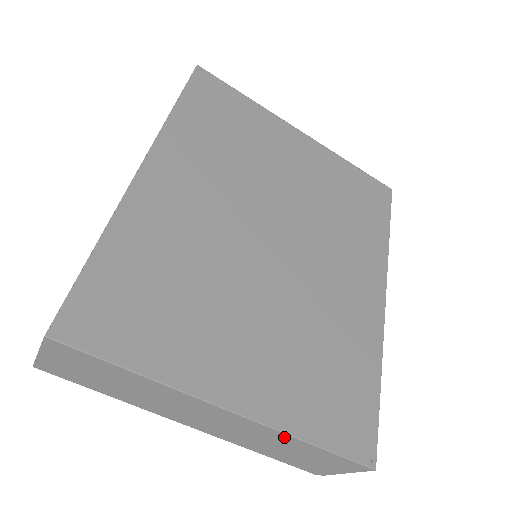
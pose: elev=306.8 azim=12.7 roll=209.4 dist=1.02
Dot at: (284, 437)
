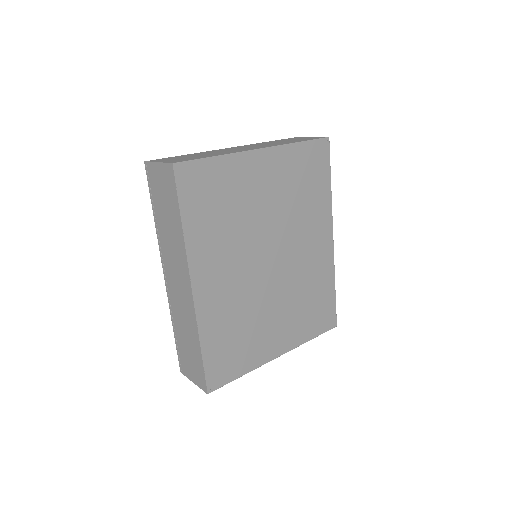
Dot at: occluded
